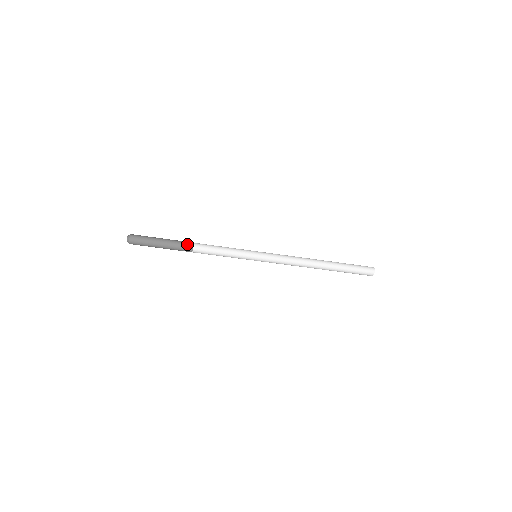
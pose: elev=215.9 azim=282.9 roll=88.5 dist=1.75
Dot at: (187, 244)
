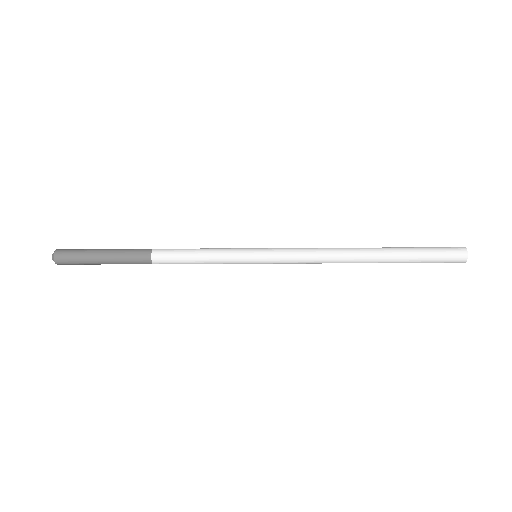
Dot at: (142, 252)
